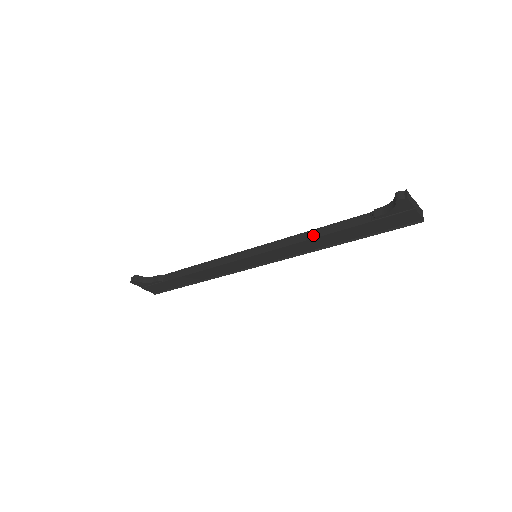
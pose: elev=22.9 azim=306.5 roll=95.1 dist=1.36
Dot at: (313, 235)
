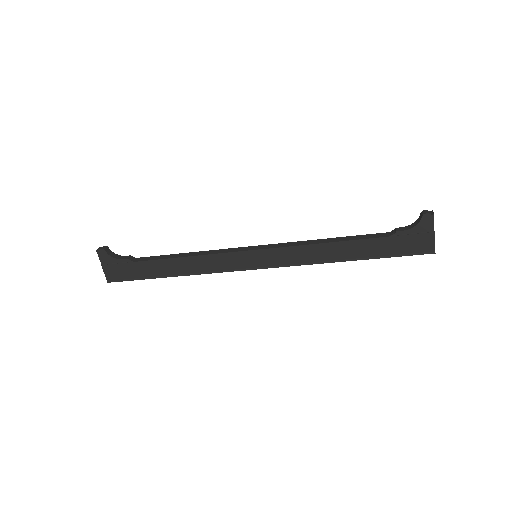
Dot at: (329, 241)
